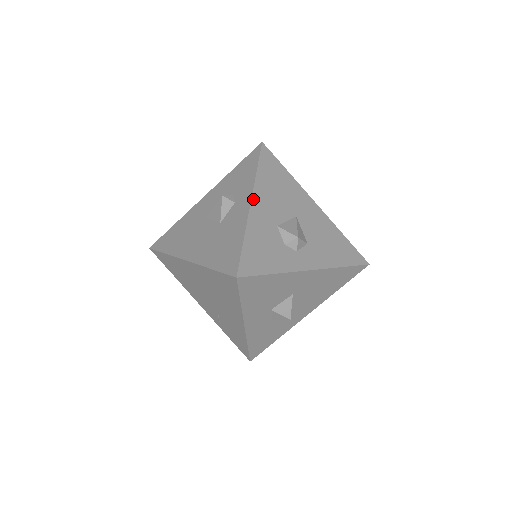
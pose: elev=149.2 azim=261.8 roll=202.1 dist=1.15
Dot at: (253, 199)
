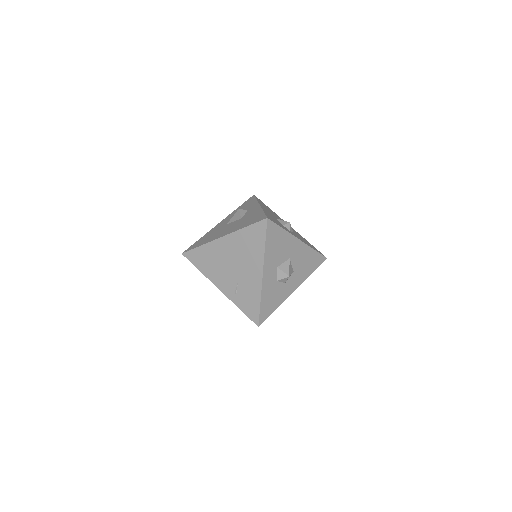
Dot at: (260, 205)
